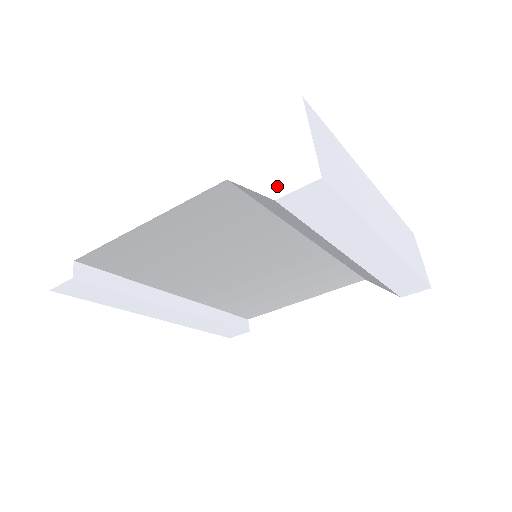
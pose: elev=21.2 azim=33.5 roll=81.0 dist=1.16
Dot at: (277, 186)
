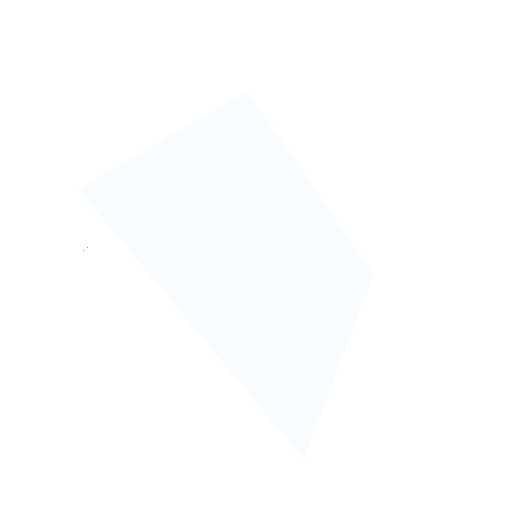
Dot at: (233, 440)
